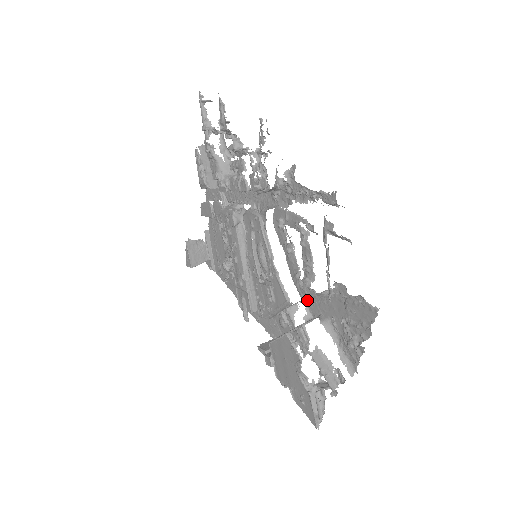
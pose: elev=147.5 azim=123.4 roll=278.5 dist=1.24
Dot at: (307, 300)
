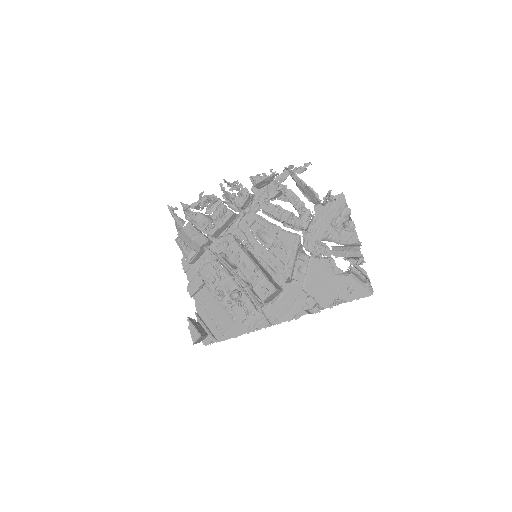
Dot at: (305, 247)
